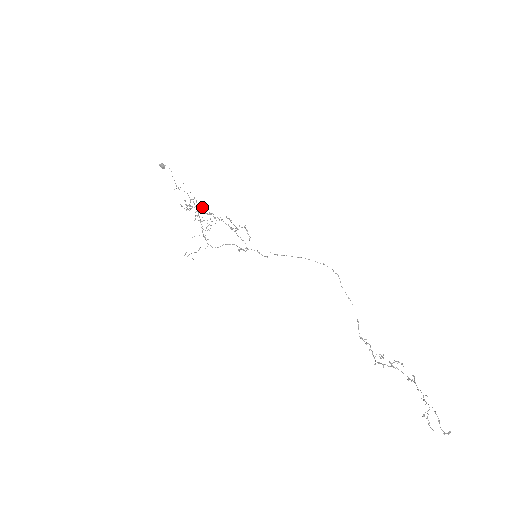
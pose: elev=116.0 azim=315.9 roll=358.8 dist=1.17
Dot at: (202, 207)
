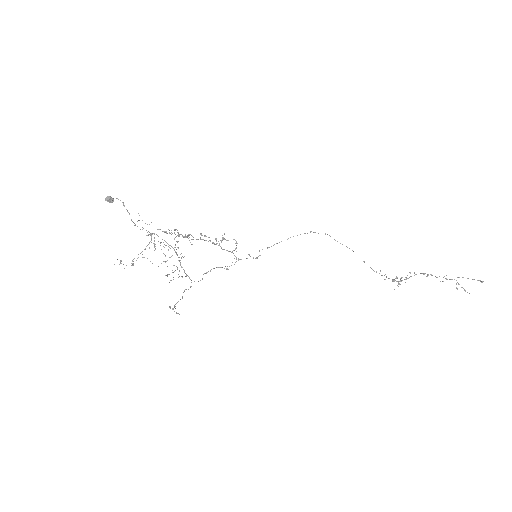
Dot at: occluded
